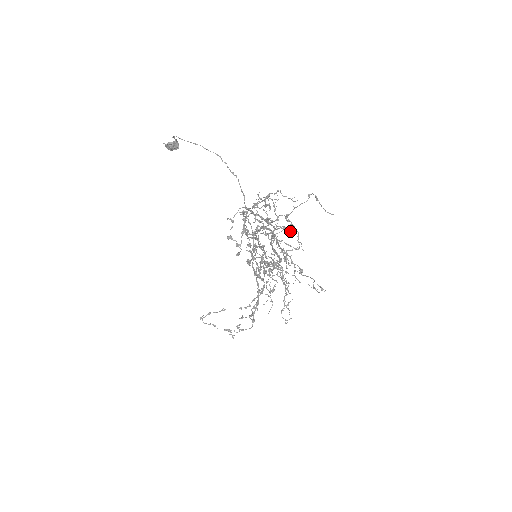
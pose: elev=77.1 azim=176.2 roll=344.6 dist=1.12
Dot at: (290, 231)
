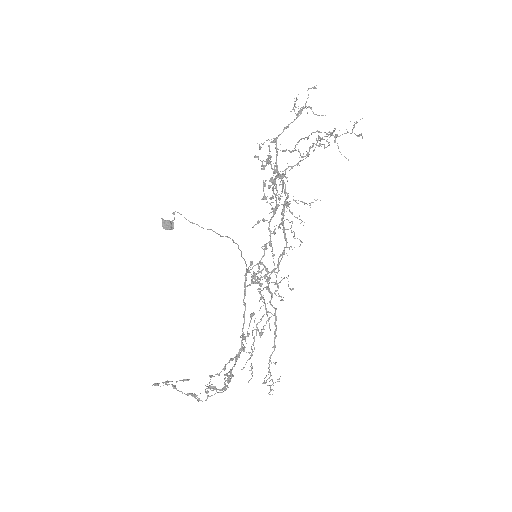
Dot at: occluded
